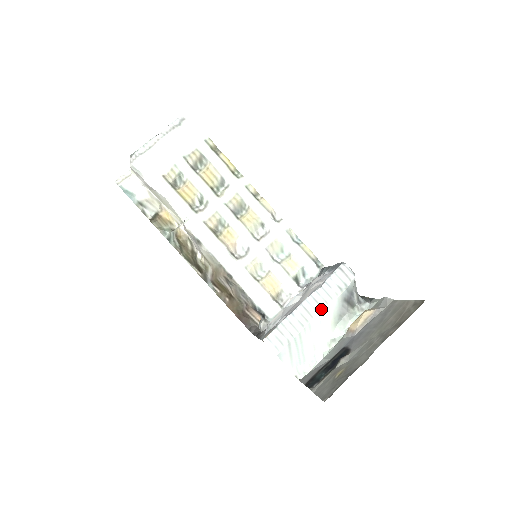
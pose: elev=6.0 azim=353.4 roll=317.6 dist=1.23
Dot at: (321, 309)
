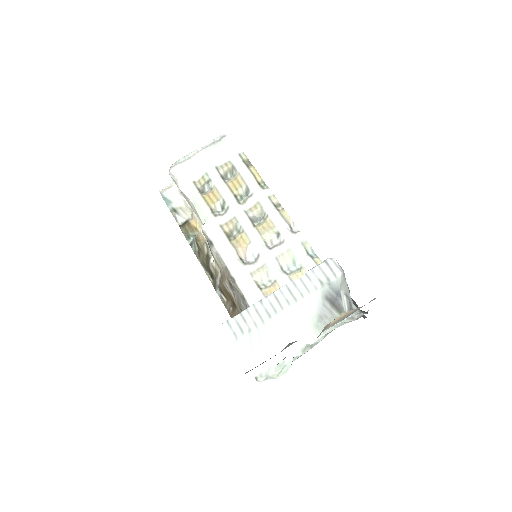
Dot at: (294, 301)
